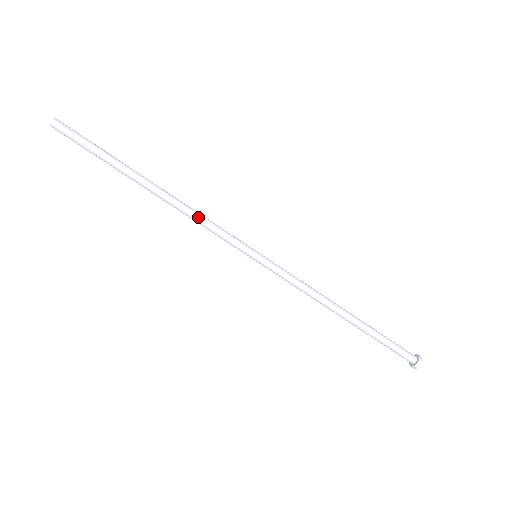
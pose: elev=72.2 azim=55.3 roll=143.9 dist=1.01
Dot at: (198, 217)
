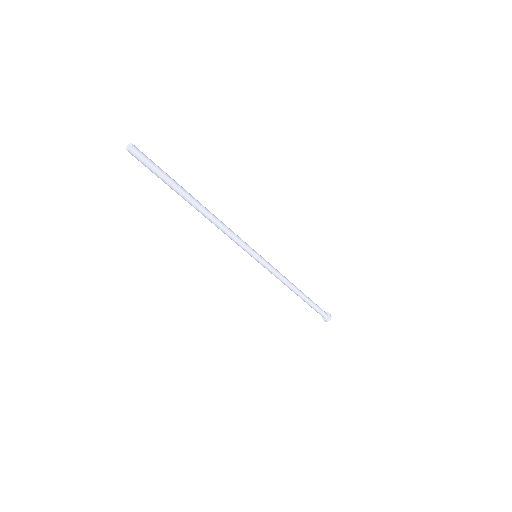
Dot at: (227, 230)
